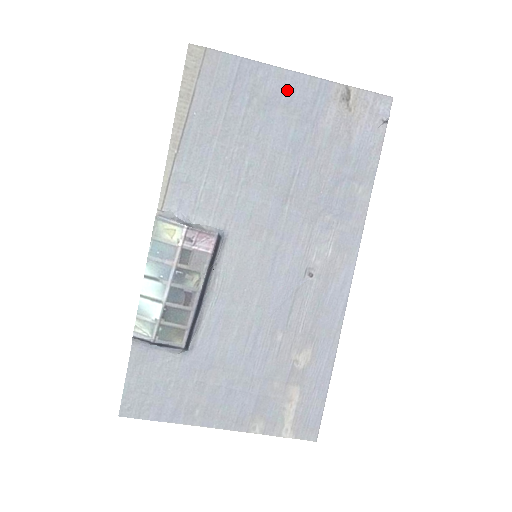
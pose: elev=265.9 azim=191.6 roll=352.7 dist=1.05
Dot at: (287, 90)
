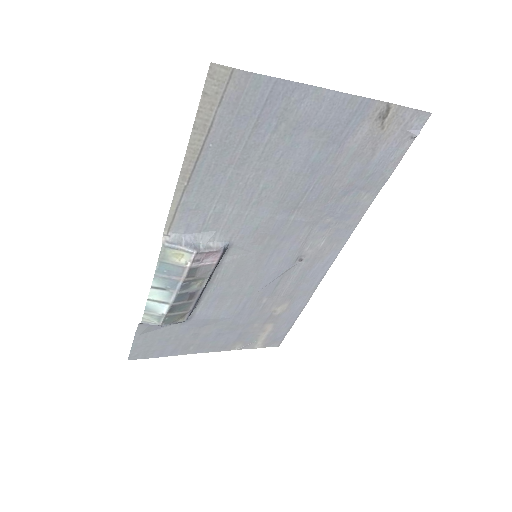
Dot at: (322, 112)
